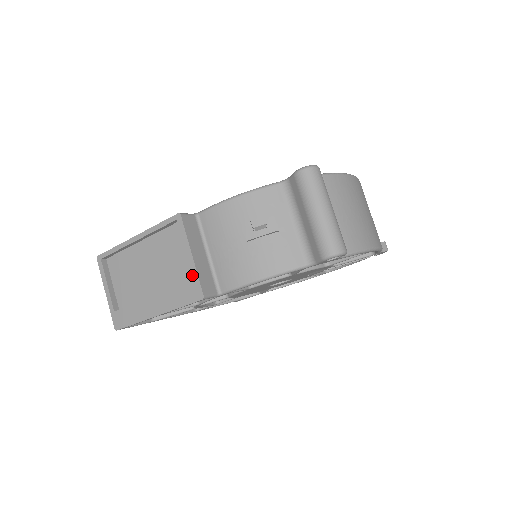
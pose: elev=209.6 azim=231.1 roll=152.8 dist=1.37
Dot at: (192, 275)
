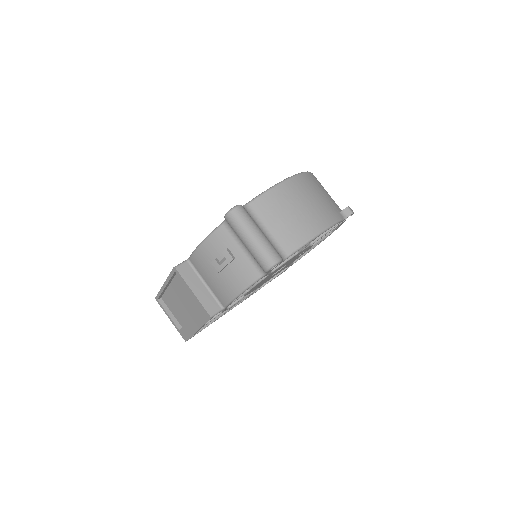
Dot at: (199, 304)
